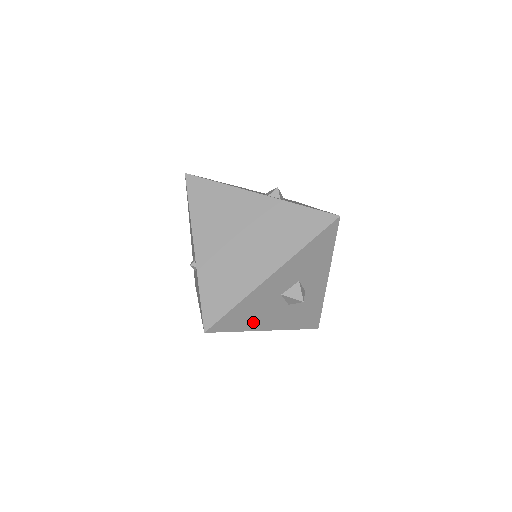
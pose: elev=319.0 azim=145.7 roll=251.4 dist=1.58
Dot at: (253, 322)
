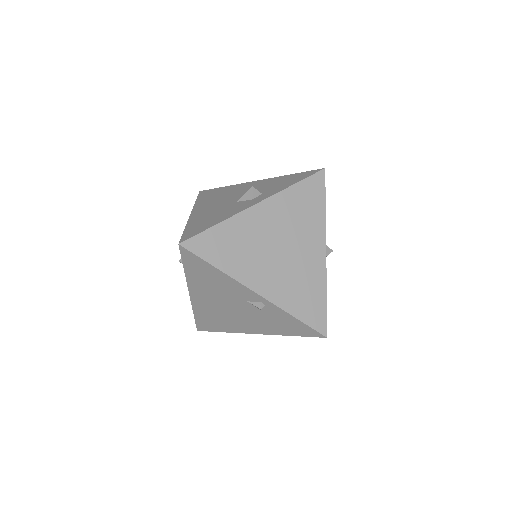
Dot at: occluded
